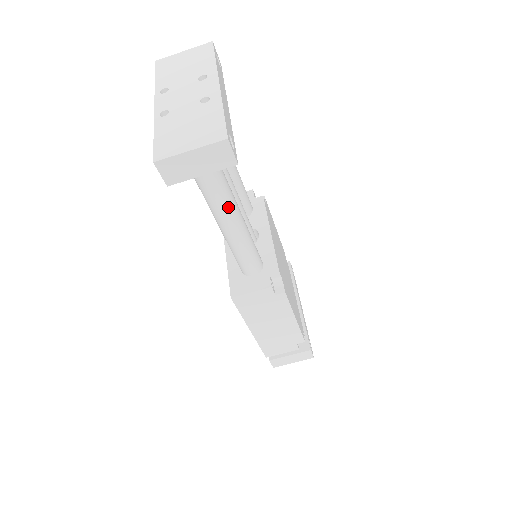
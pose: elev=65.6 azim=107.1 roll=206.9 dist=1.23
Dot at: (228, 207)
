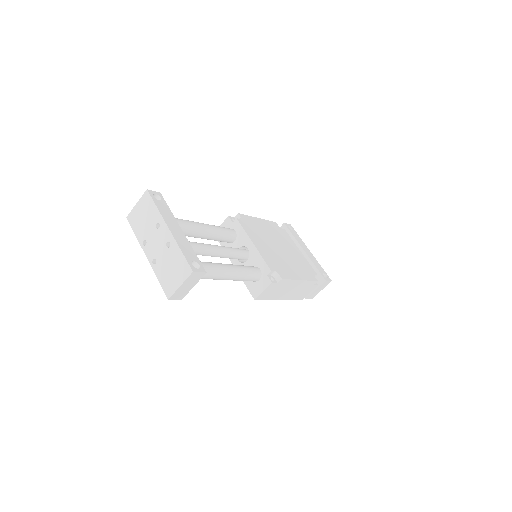
Dot at: (218, 274)
